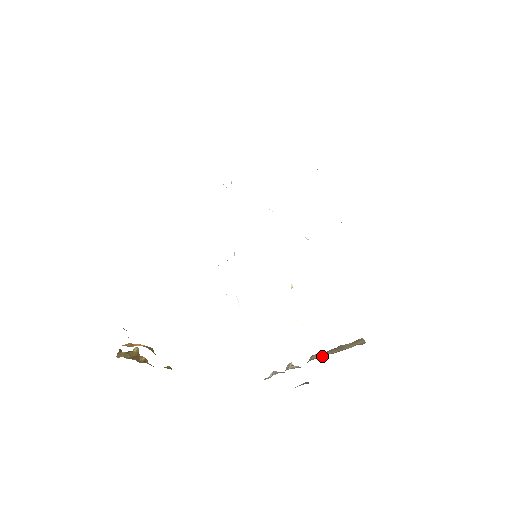
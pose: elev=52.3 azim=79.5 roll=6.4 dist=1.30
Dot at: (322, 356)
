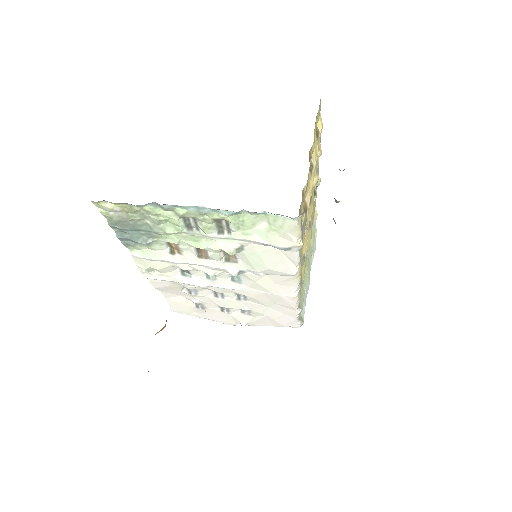
Dot at: occluded
